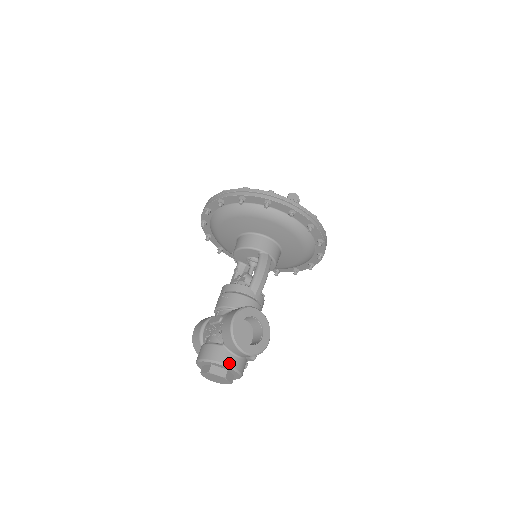
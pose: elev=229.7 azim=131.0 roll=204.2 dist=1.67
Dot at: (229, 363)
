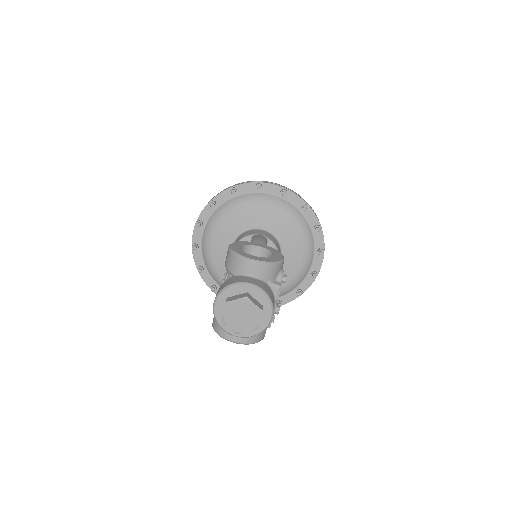
Dot at: (243, 281)
